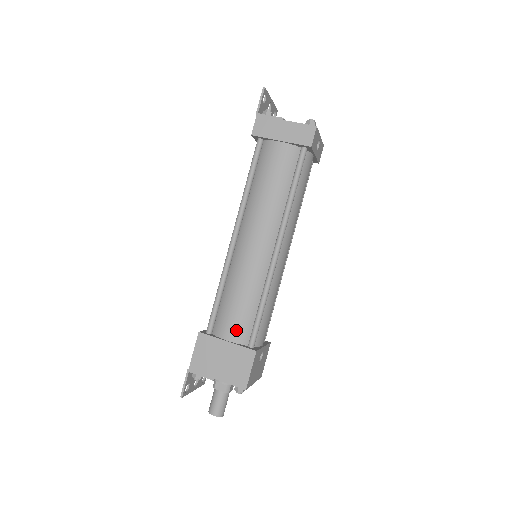
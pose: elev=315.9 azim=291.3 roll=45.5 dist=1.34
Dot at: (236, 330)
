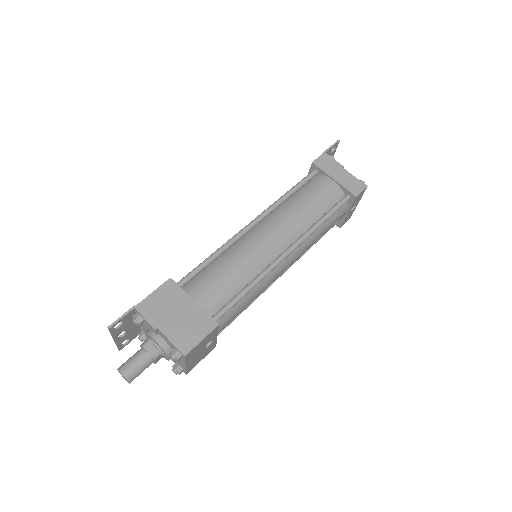
Dot at: (209, 296)
